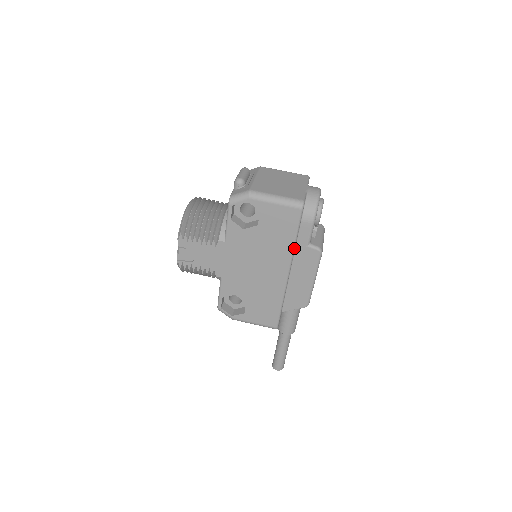
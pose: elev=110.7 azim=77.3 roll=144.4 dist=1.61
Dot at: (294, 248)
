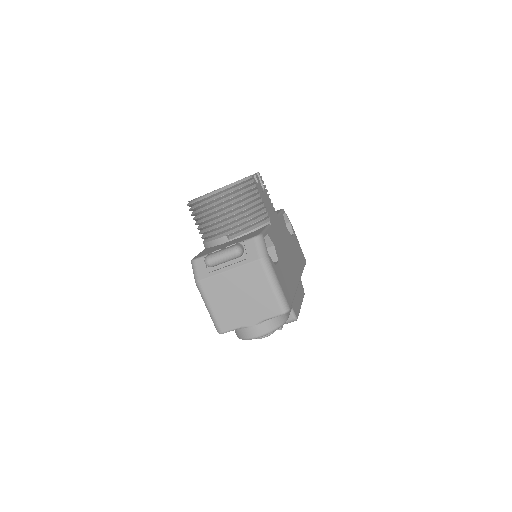
Dot at: occluded
